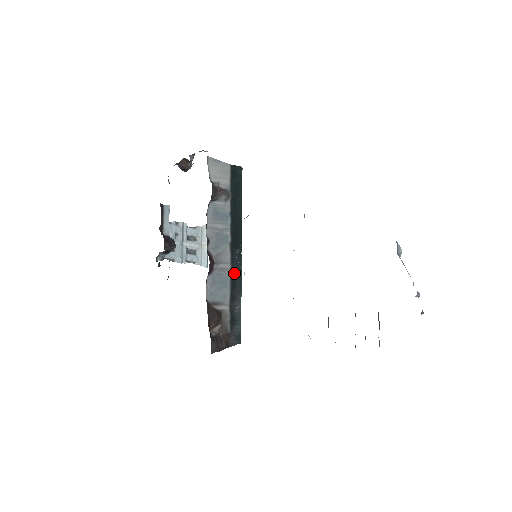
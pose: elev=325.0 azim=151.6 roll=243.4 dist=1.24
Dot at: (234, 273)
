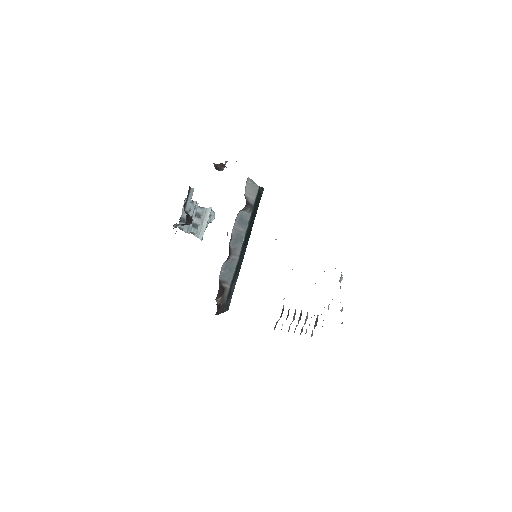
Dot at: (239, 263)
